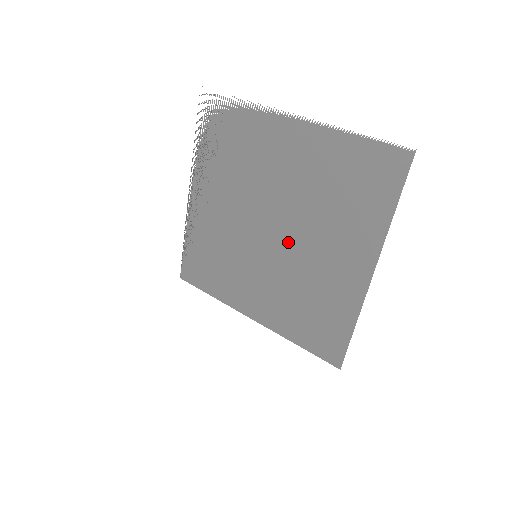
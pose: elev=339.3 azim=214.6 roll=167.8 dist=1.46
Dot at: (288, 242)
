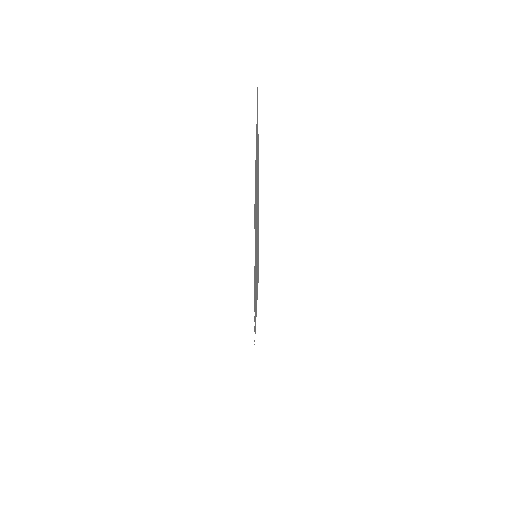
Dot at: (256, 215)
